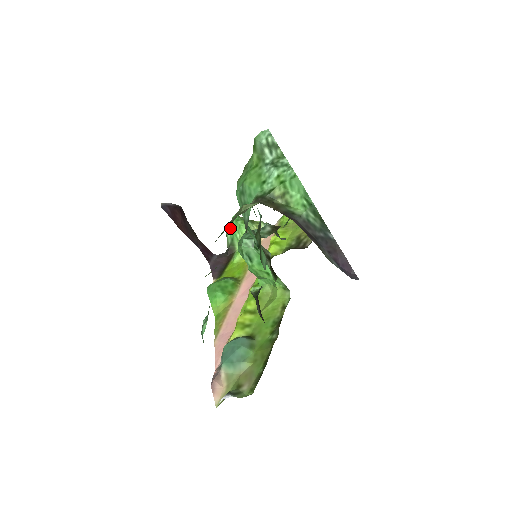
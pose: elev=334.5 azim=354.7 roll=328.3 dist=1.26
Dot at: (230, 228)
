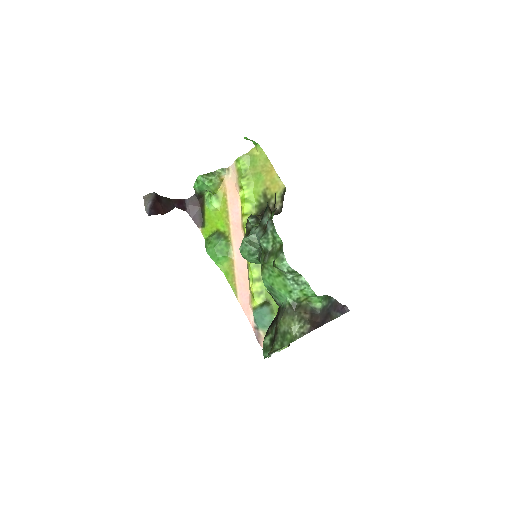
Dot at: (197, 185)
